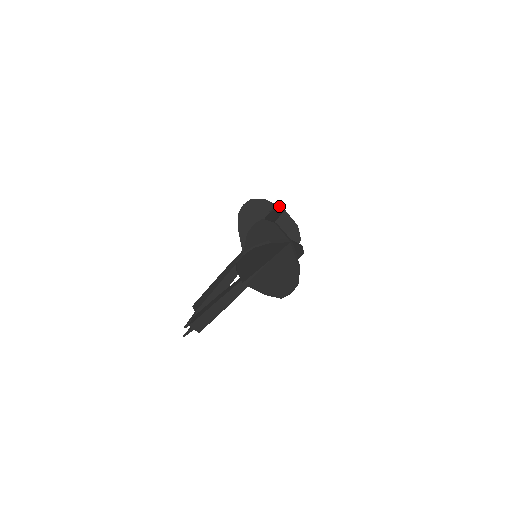
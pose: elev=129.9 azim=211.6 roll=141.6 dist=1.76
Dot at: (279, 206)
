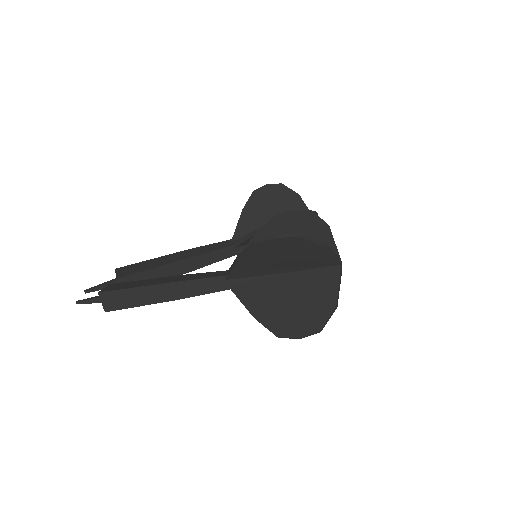
Dot at: occluded
